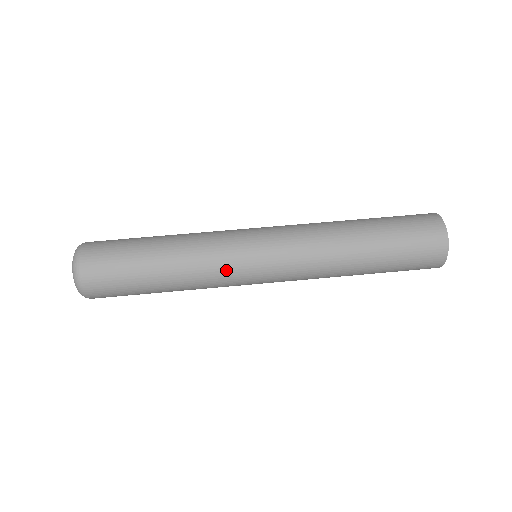
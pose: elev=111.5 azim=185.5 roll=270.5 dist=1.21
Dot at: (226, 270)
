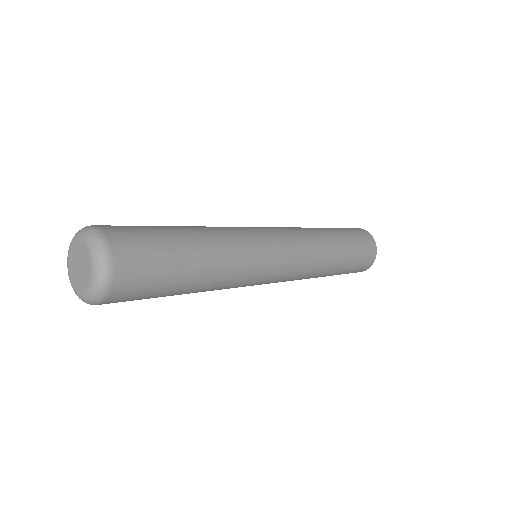
Dot at: (255, 255)
